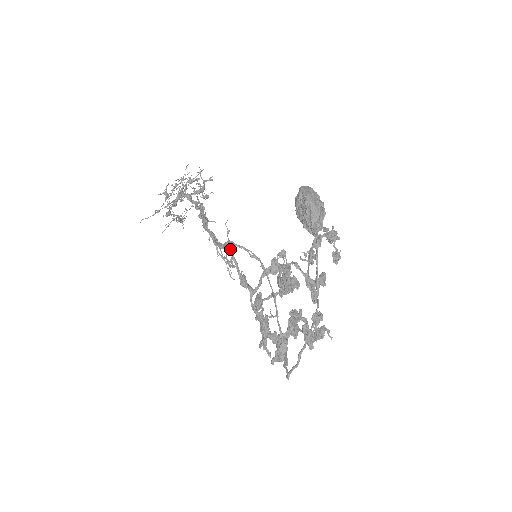
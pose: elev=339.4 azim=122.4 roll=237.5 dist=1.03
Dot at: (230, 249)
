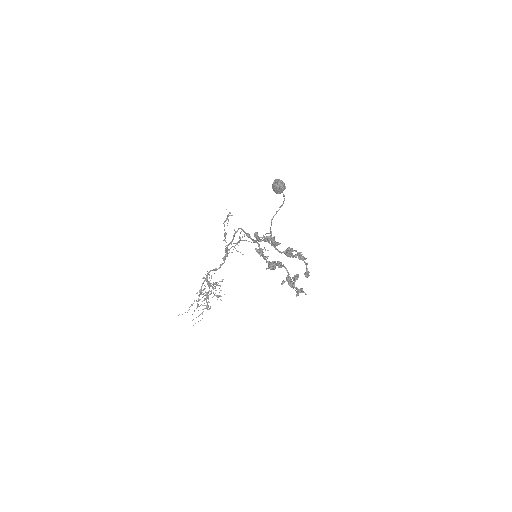
Dot at: (241, 228)
